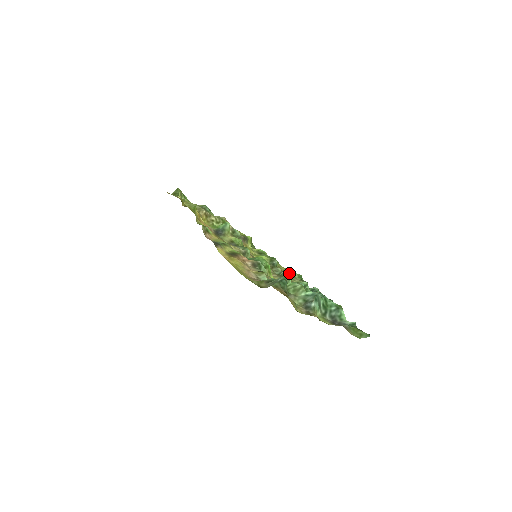
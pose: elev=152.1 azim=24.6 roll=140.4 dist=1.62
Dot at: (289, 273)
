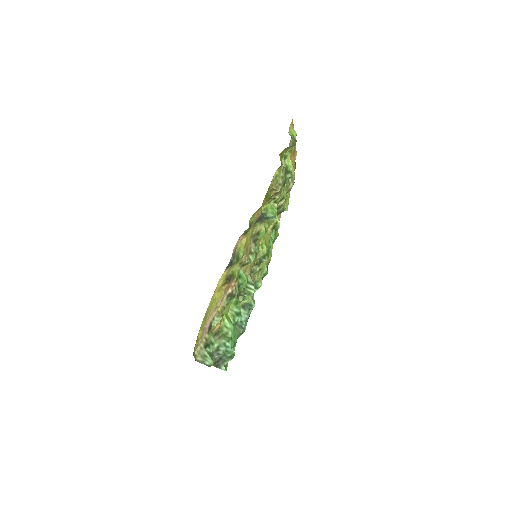
Dot at: (251, 294)
